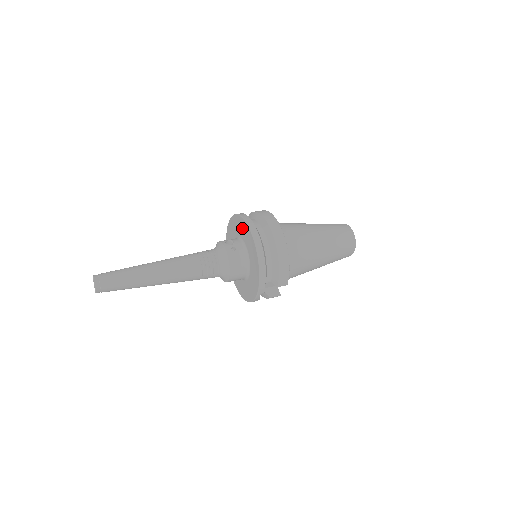
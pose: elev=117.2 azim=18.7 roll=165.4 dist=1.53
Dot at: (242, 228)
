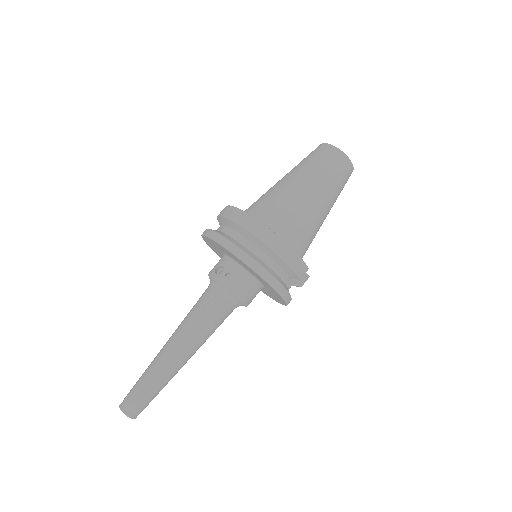
Dot at: (220, 248)
